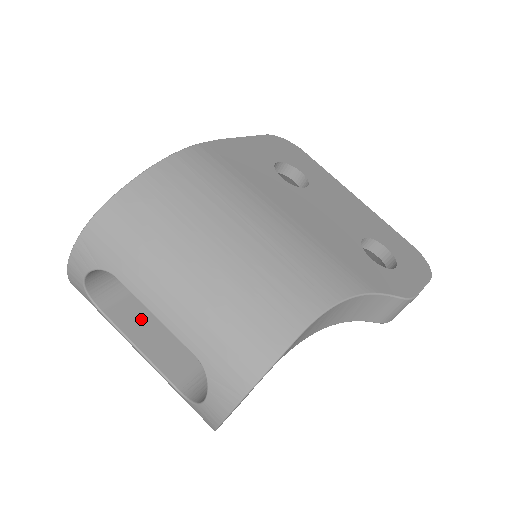
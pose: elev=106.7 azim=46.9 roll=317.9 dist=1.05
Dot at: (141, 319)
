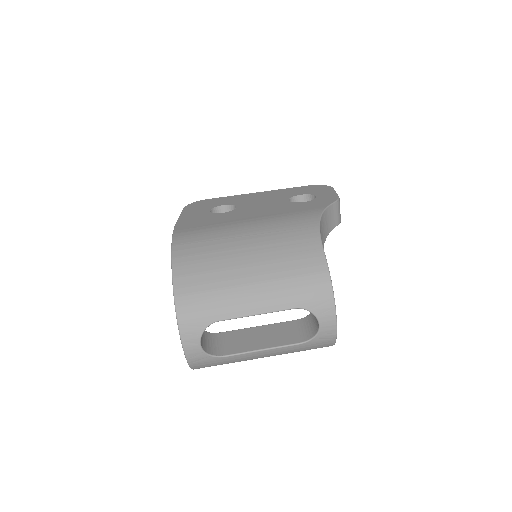
Dot at: (243, 340)
